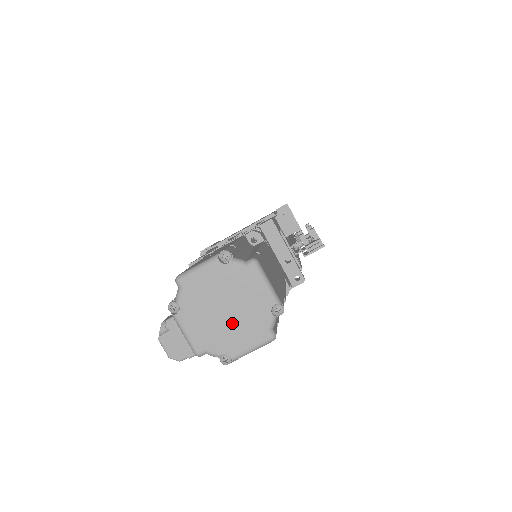
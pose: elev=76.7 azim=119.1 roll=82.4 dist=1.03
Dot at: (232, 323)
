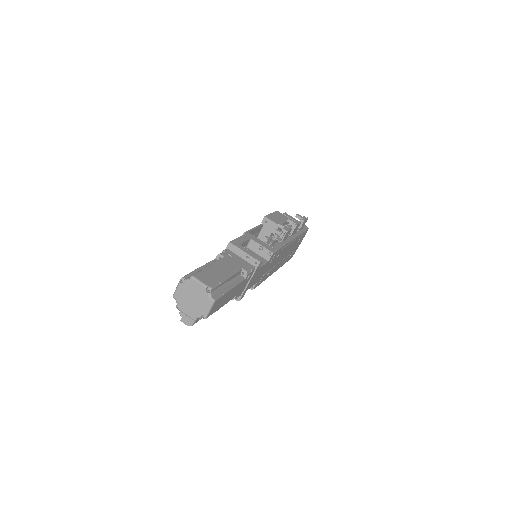
Dot at: (197, 303)
